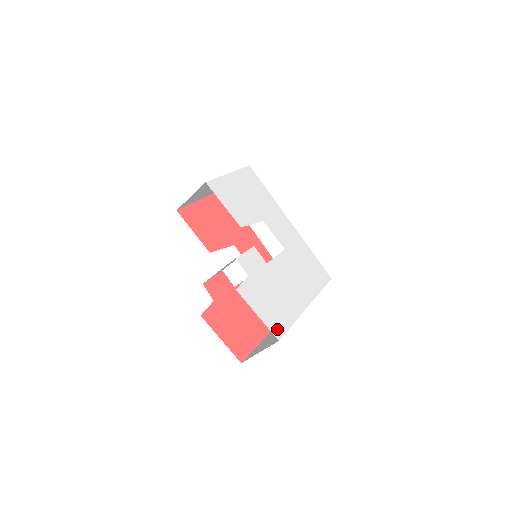
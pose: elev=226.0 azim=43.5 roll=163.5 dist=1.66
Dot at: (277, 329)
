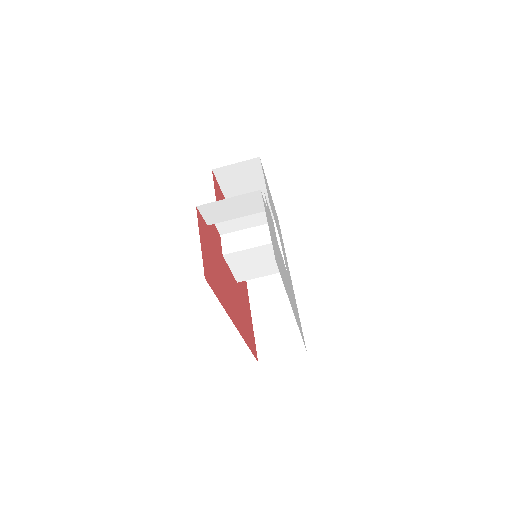
Dot at: (276, 258)
